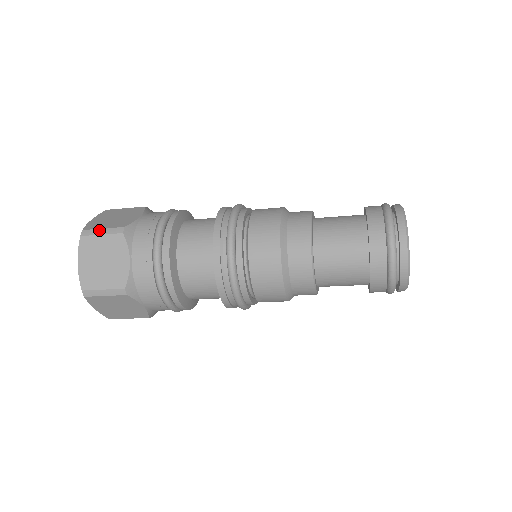
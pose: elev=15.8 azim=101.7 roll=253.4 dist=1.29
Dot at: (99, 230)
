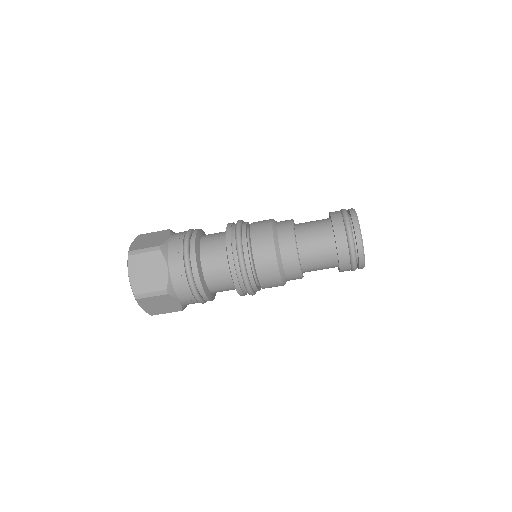
Dot at: (142, 250)
